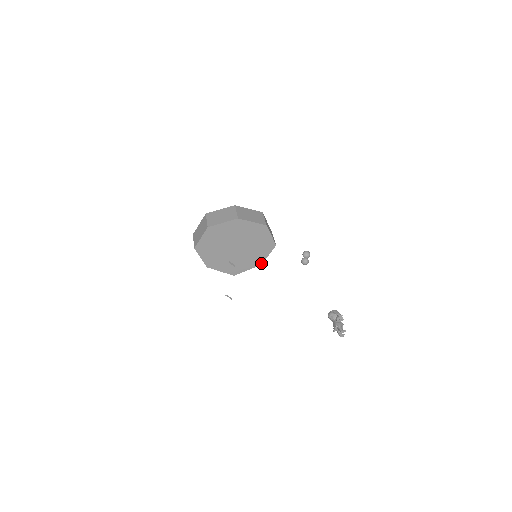
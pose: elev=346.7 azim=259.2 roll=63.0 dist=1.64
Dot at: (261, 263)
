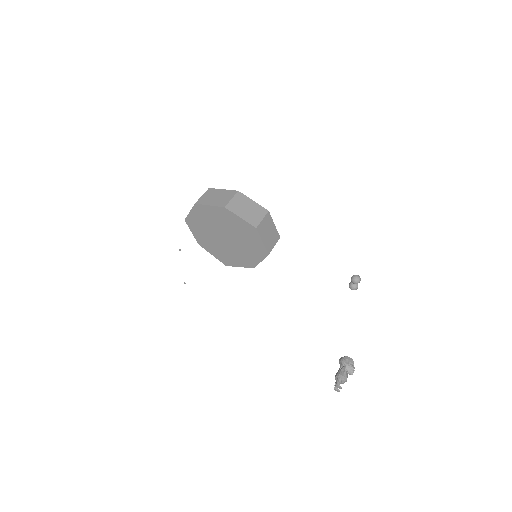
Dot at: (254, 266)
